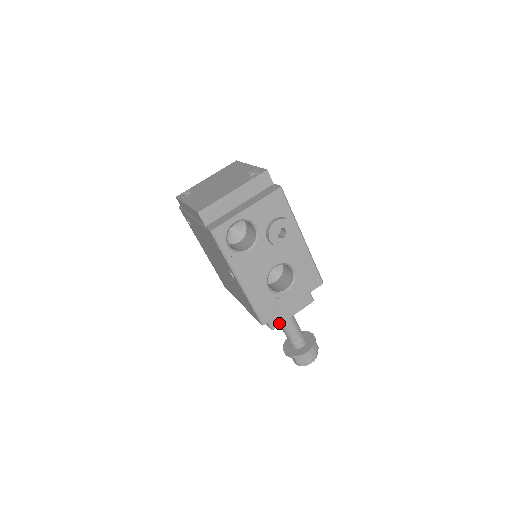
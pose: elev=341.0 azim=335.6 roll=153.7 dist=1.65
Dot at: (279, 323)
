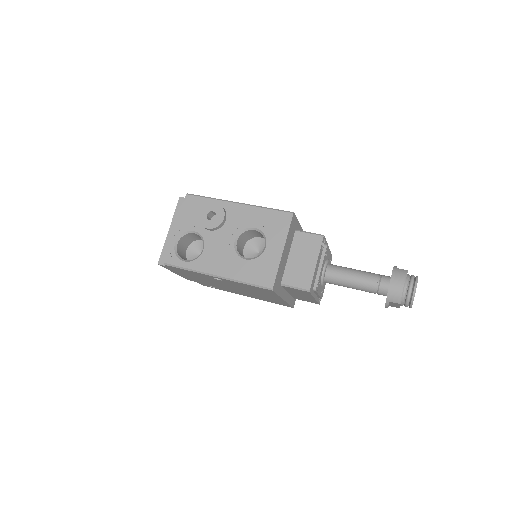
Dot at: (309, 280)
